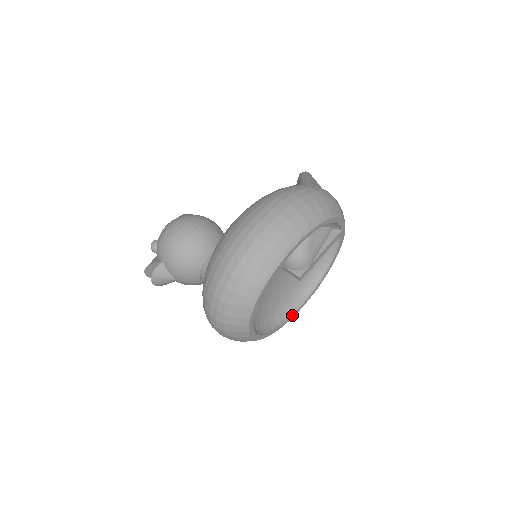
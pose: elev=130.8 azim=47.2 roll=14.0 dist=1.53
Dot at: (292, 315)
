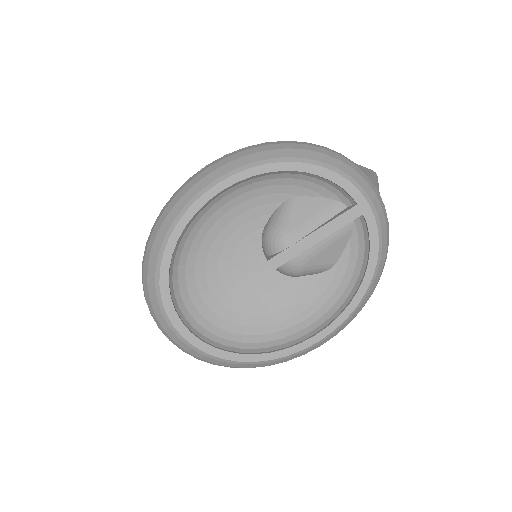
Dot at: (288, 348)
